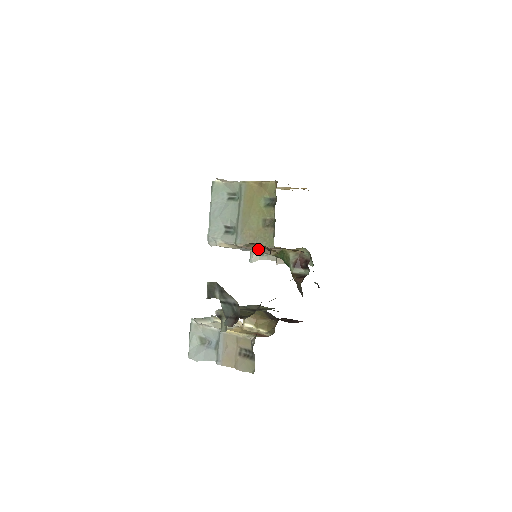
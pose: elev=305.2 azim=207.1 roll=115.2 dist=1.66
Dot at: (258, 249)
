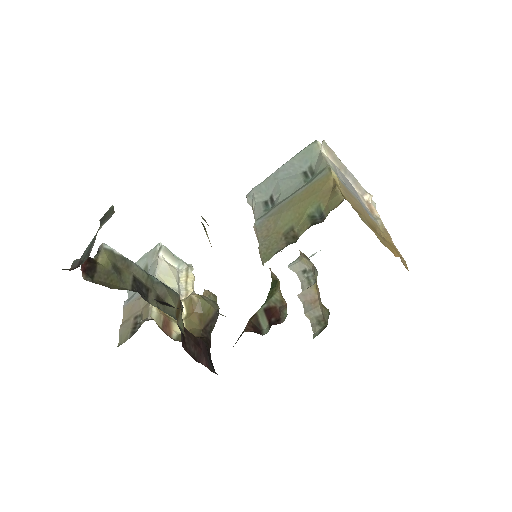
Dot at: occluded
